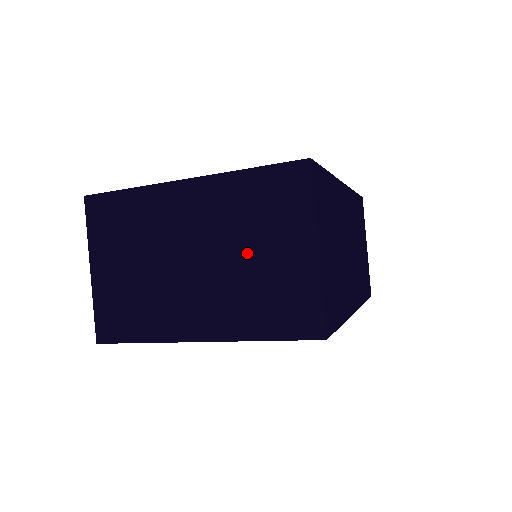
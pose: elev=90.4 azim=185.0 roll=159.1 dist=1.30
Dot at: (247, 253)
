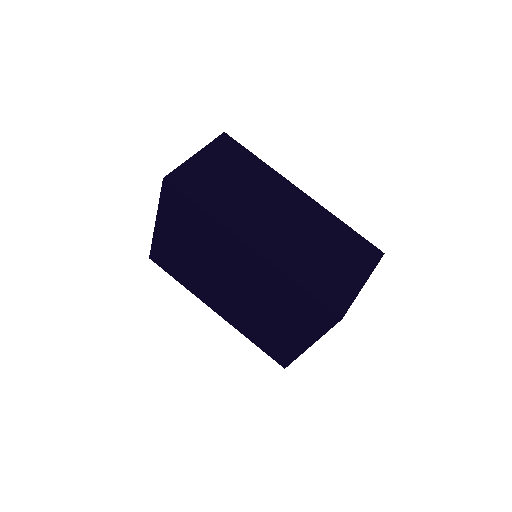
Dot at: occluded
